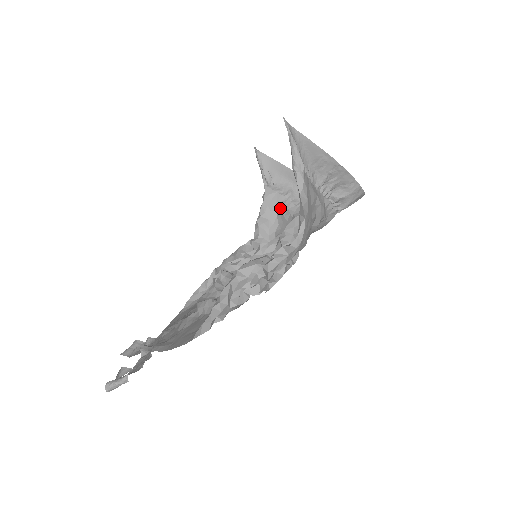
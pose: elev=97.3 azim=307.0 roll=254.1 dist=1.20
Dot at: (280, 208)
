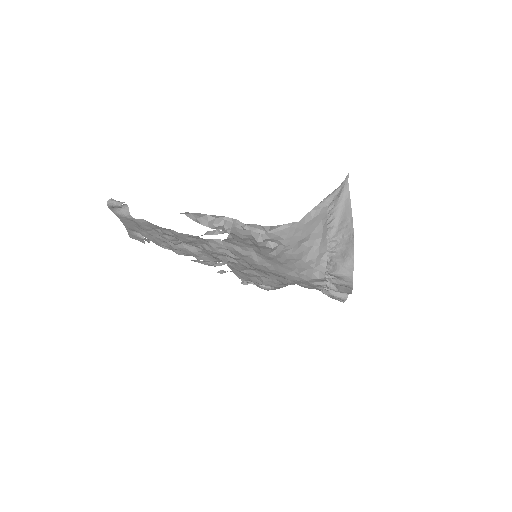
Dot at: occluded
